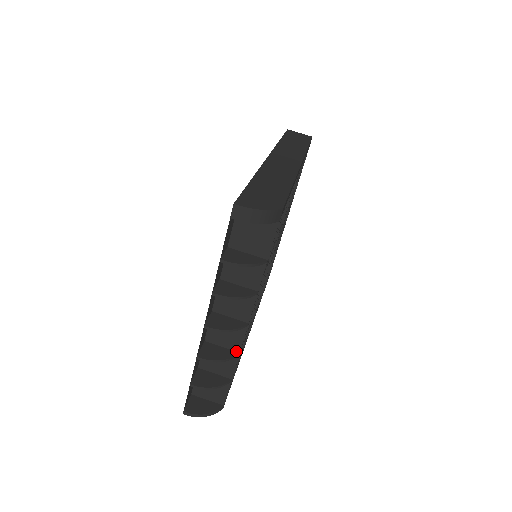
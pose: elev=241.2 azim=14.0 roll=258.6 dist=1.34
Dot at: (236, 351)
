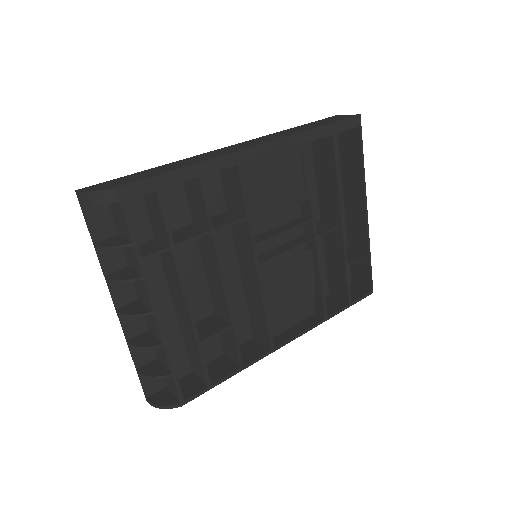
Dot at: (161, 342)
